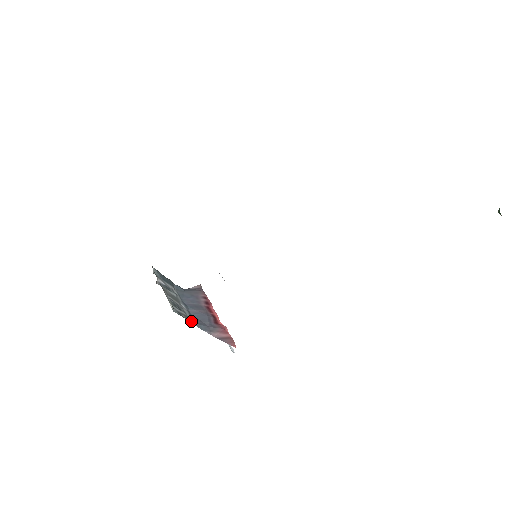
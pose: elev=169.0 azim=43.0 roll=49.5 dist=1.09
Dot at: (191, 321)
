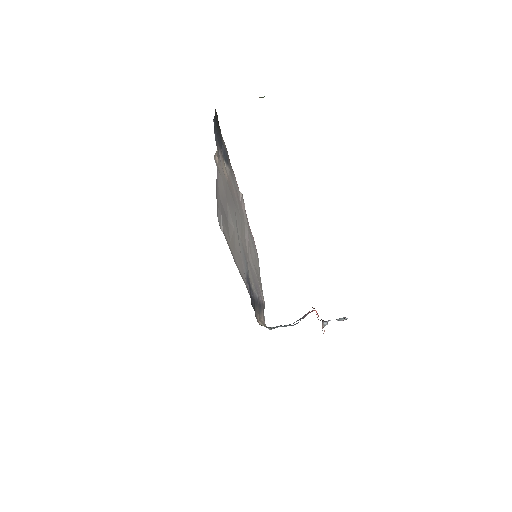
Dot at: occluded
